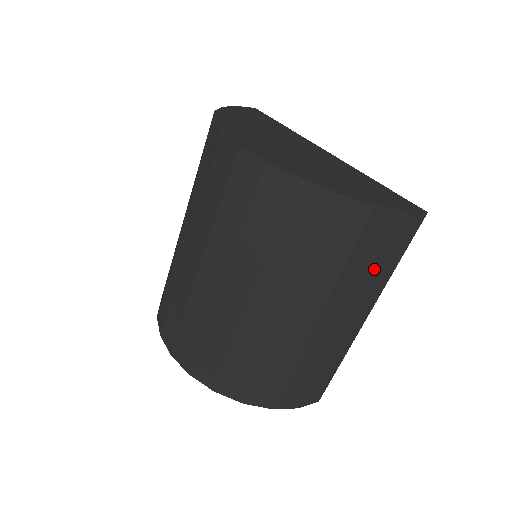
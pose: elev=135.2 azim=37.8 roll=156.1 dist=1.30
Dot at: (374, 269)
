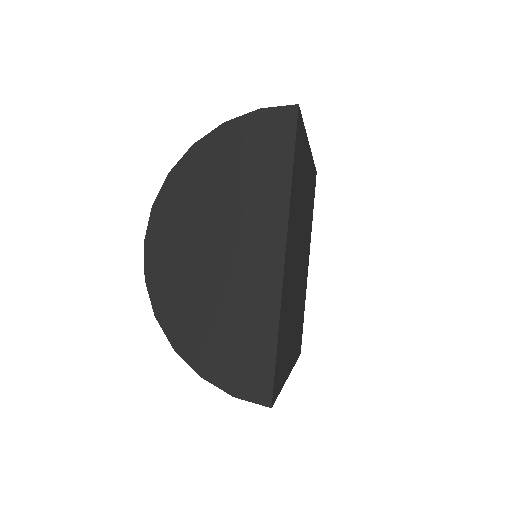
Dot at: occluded
